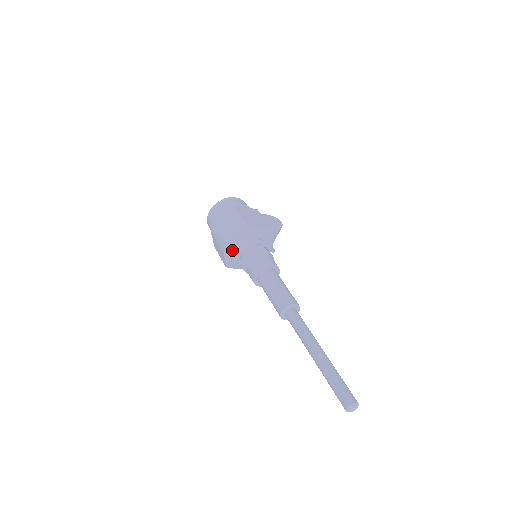
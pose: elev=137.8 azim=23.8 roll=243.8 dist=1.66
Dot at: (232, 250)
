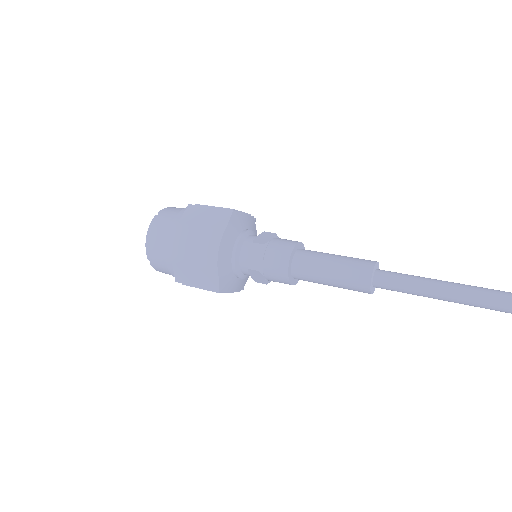
Dot at: (226, 255)
